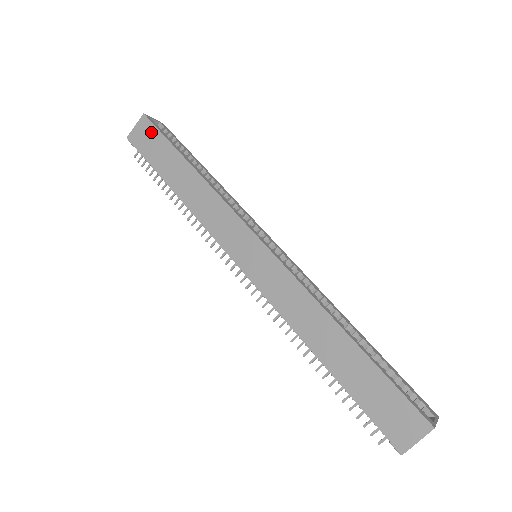
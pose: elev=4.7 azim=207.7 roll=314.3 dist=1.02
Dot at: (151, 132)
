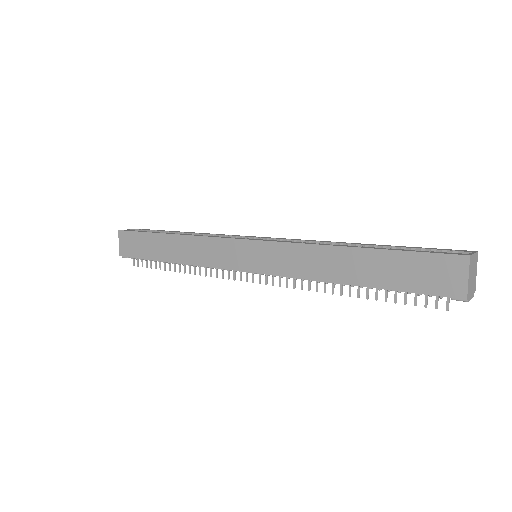
Dot at: (131, 237)
